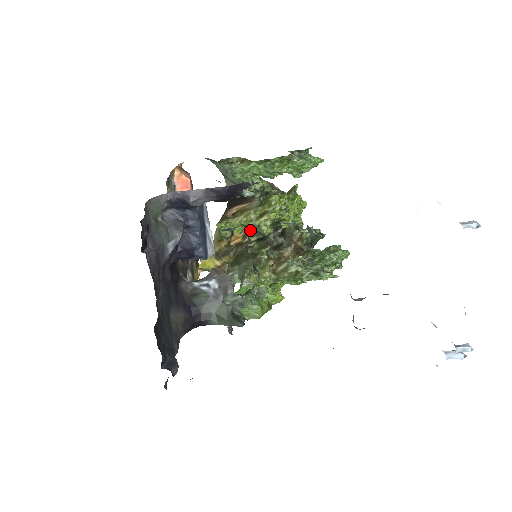
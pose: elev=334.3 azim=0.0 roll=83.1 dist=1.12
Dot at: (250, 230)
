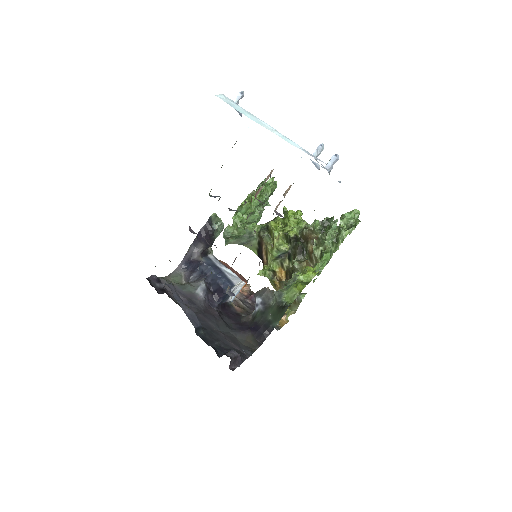
Dot at: (280, 258)
